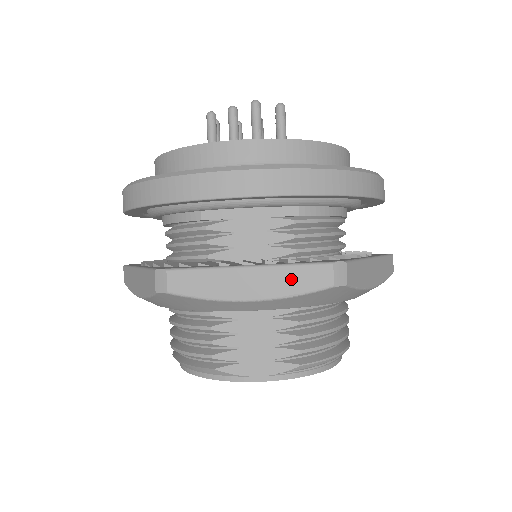
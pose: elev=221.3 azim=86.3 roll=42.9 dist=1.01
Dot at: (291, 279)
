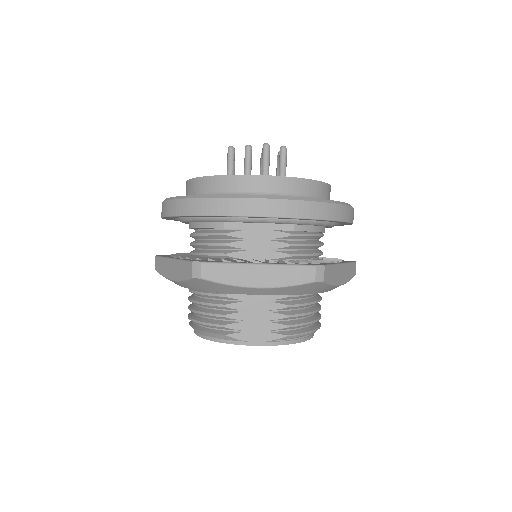
Dot at: (287, 275)
